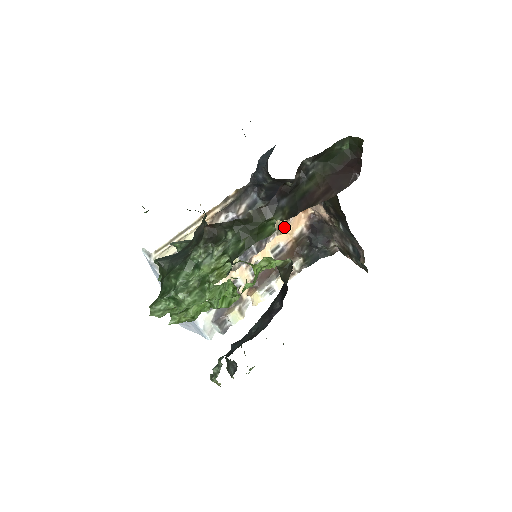
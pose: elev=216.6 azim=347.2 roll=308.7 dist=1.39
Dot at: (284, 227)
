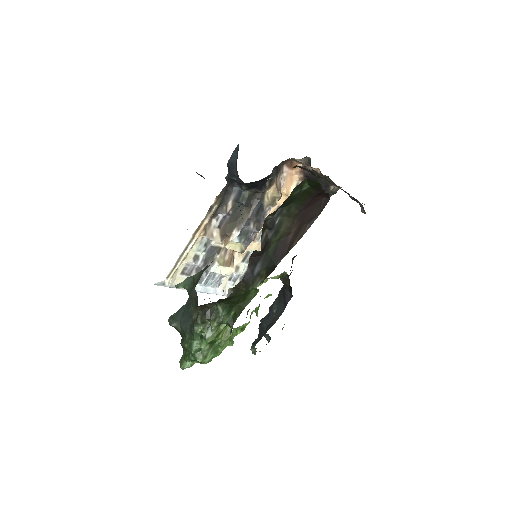
Dot at: (277, 198)
